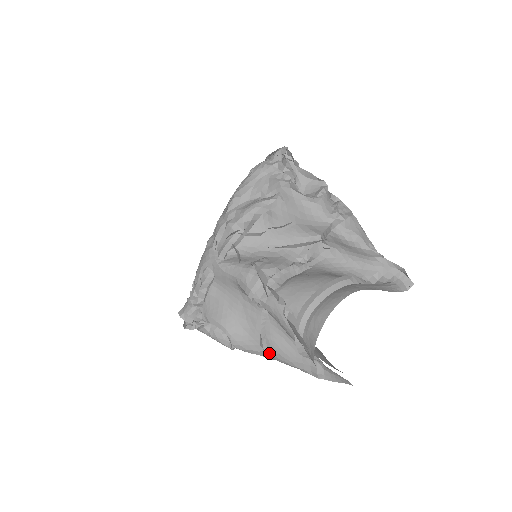
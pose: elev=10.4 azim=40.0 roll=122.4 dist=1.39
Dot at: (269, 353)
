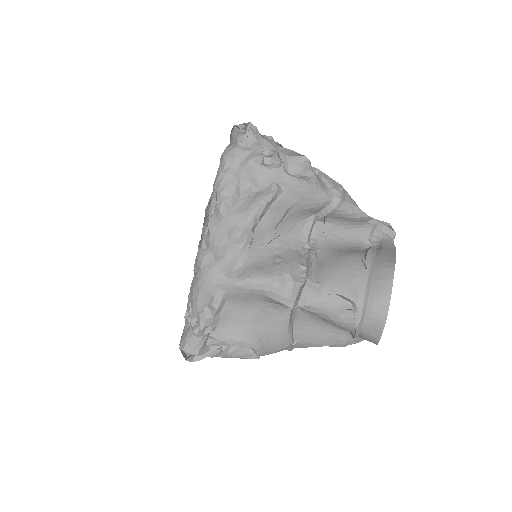
Dot at: (296, 346)
